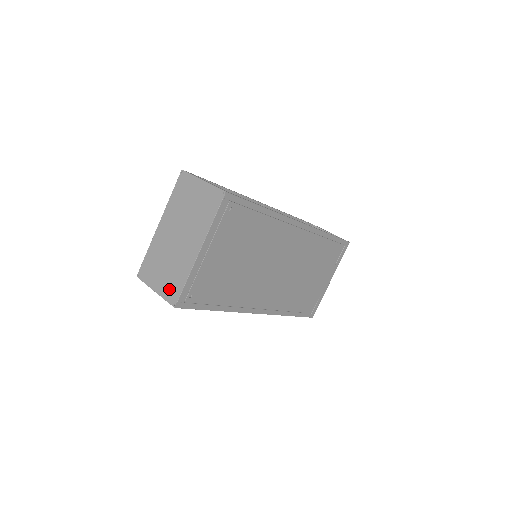
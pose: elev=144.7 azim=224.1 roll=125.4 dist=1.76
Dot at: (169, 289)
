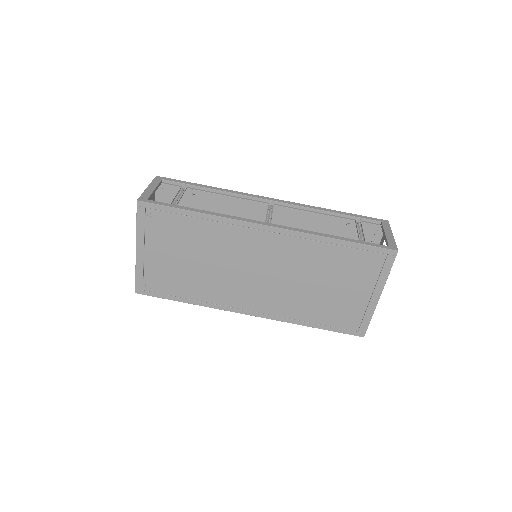
Dot at: occluded
